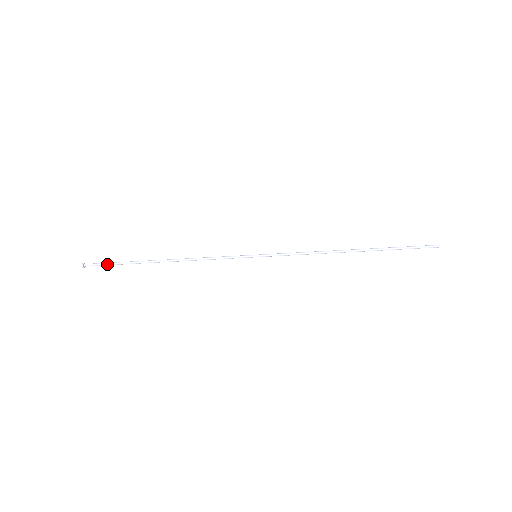
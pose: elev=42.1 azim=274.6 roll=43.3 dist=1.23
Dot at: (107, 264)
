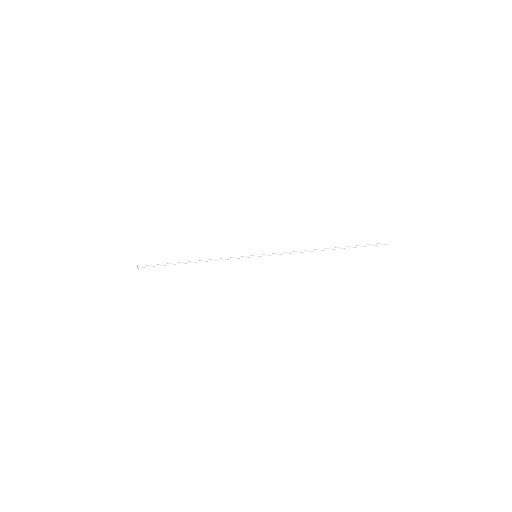
Dot at: (153, 266)
